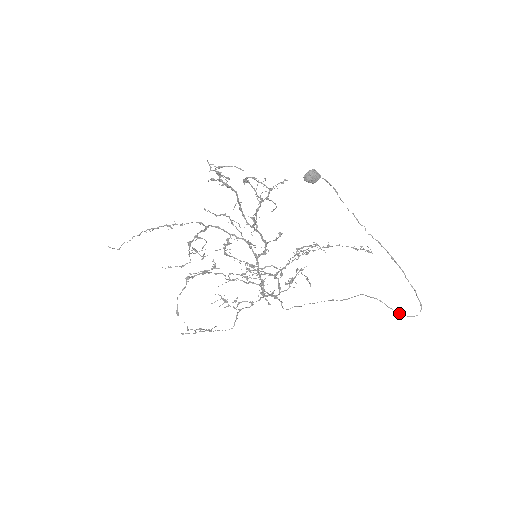
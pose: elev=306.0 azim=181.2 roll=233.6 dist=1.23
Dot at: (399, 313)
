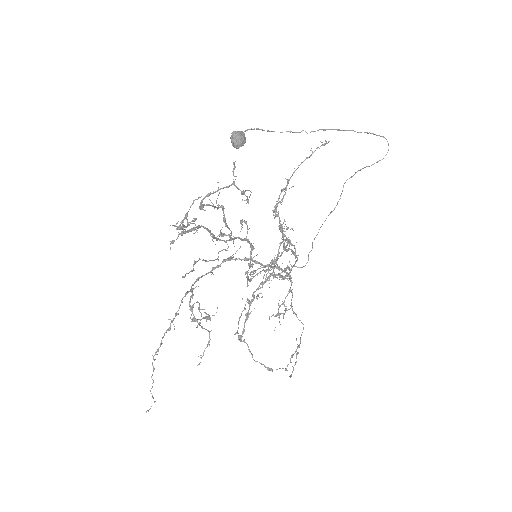
Dot at: occluded
